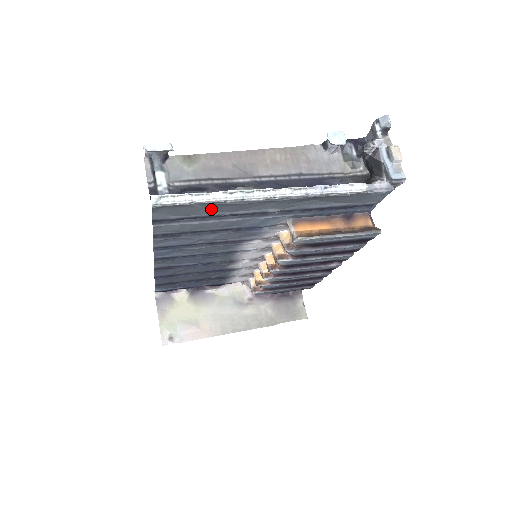
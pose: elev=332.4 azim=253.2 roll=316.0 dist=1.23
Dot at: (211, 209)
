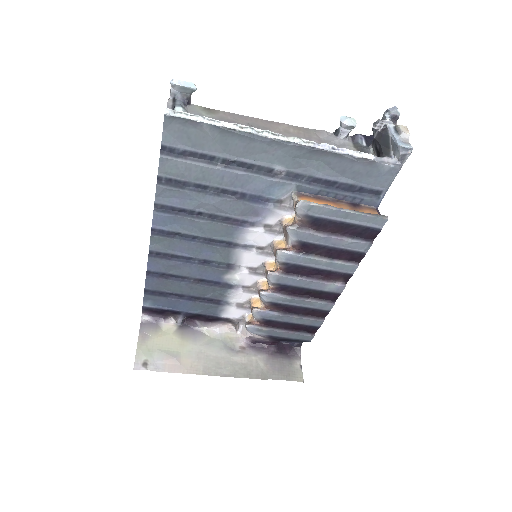
Dot at: (219, 143)
